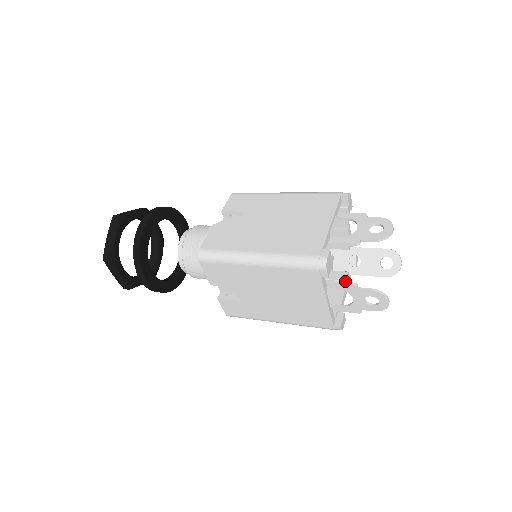
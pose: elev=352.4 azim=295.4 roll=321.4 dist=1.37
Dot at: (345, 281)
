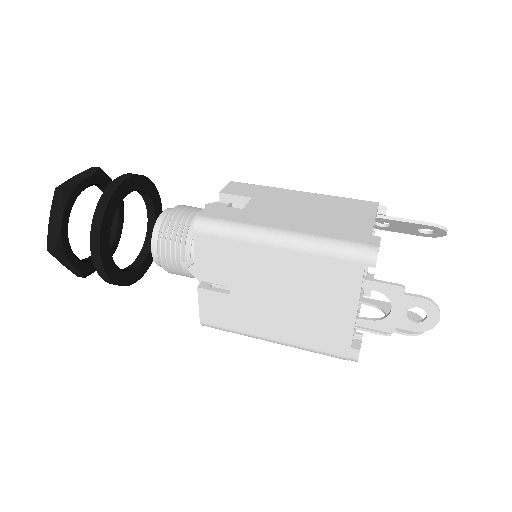
Dot at: occluded
